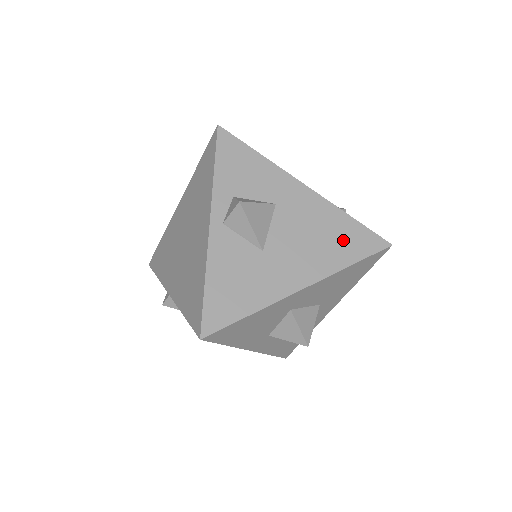
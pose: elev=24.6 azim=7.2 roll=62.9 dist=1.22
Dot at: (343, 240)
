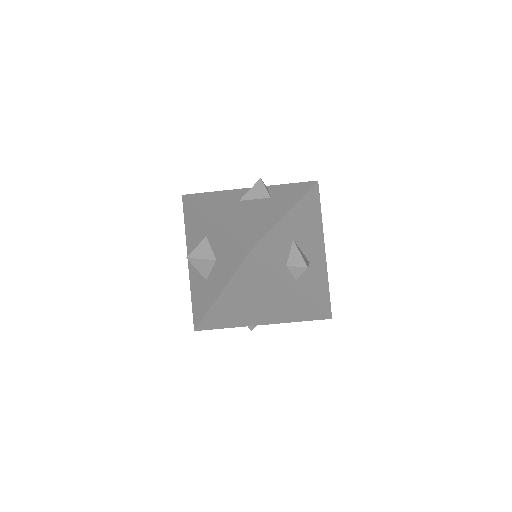
Dot at: (312, 209)
